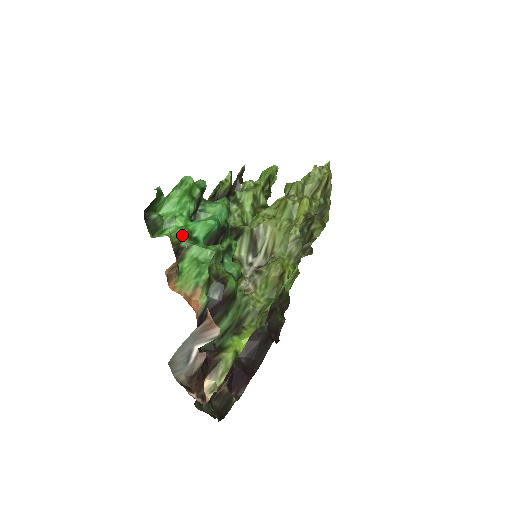
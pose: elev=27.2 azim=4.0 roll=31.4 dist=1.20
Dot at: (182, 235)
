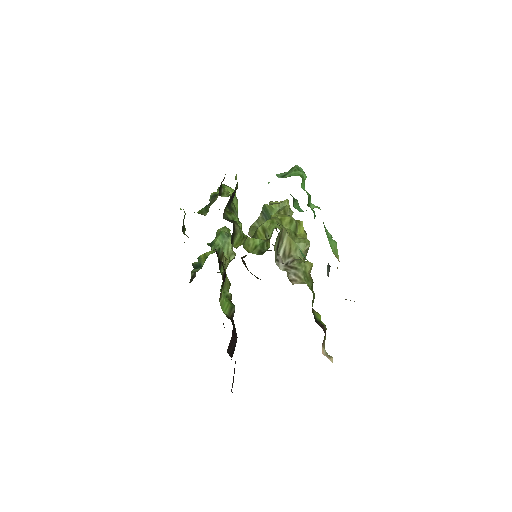
Dot at: occluded
